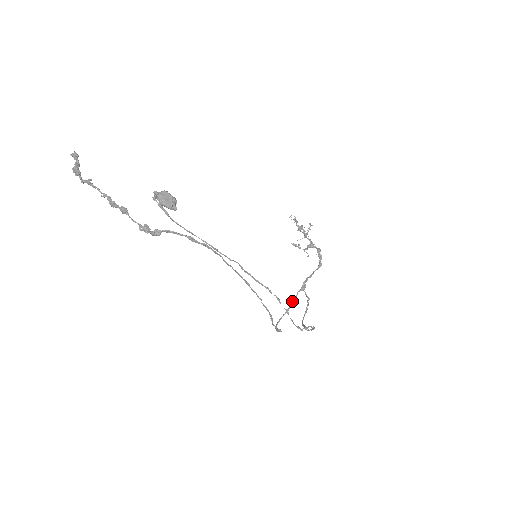
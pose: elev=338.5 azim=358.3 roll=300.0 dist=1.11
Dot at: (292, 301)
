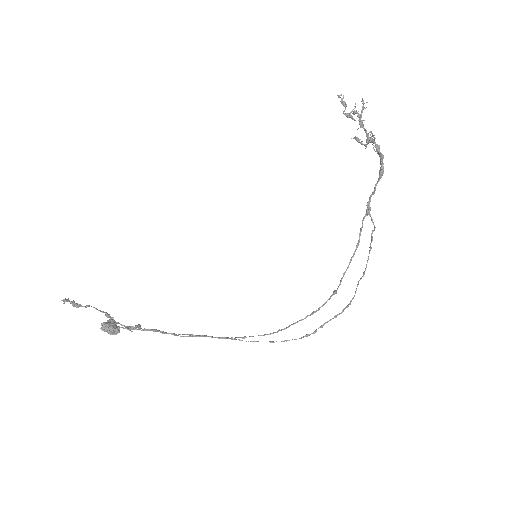
Dot at: (359, 233)
